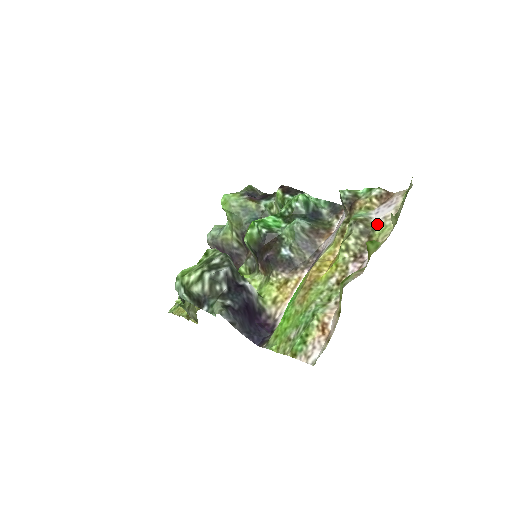
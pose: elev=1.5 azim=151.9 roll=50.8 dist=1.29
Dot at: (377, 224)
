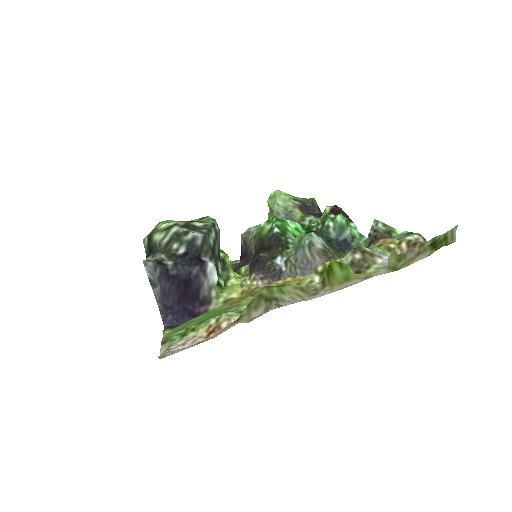
Dot at: (379, 264)
